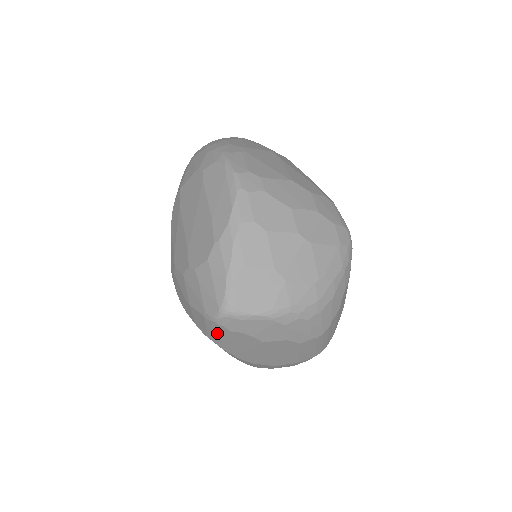
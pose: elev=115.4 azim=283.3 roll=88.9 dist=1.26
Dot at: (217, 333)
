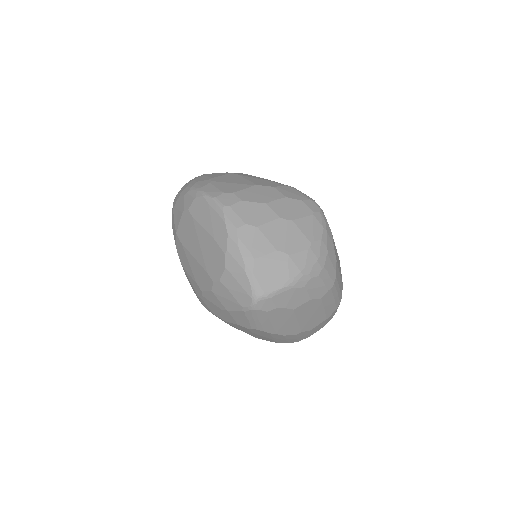
Dot at: (258, 319)
